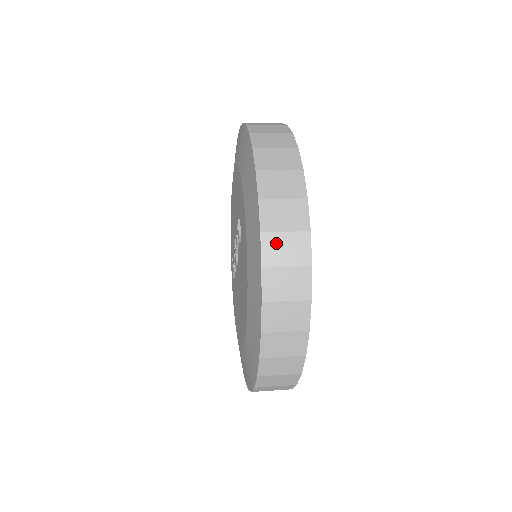
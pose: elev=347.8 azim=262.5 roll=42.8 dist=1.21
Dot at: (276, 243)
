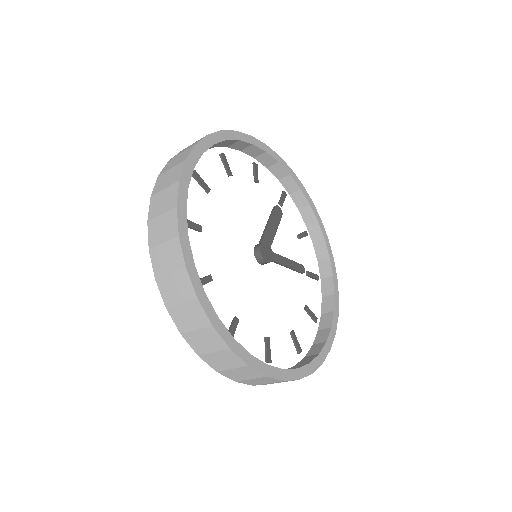
Dot at: occluded
